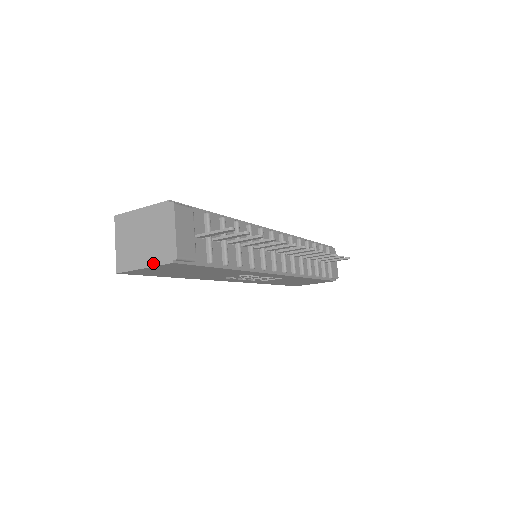
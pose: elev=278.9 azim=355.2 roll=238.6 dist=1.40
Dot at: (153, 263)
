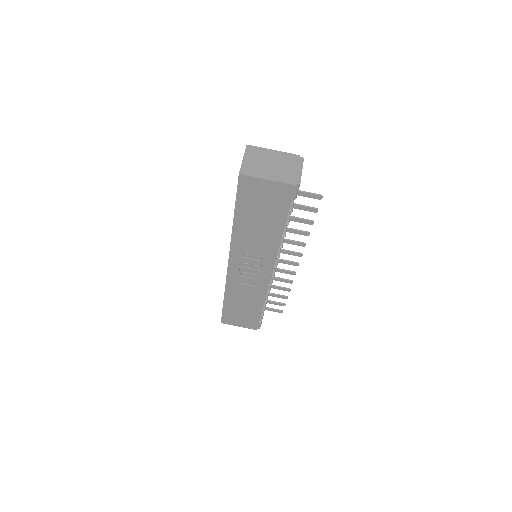
Dot at: (278, 180)
